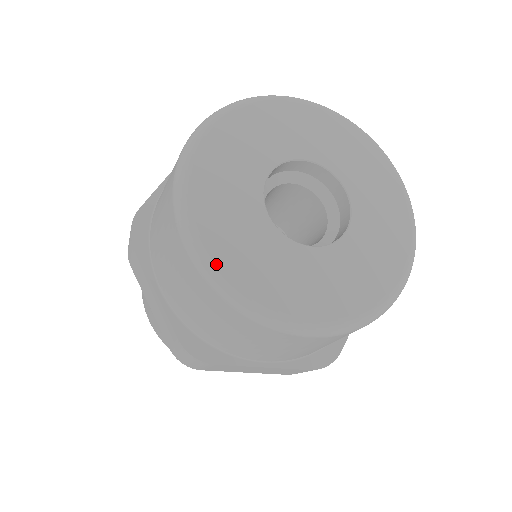
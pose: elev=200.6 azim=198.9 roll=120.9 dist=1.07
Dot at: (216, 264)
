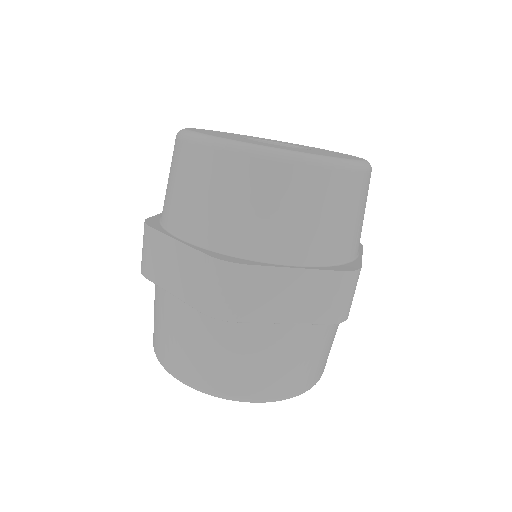
Dot at: (222, 138)
